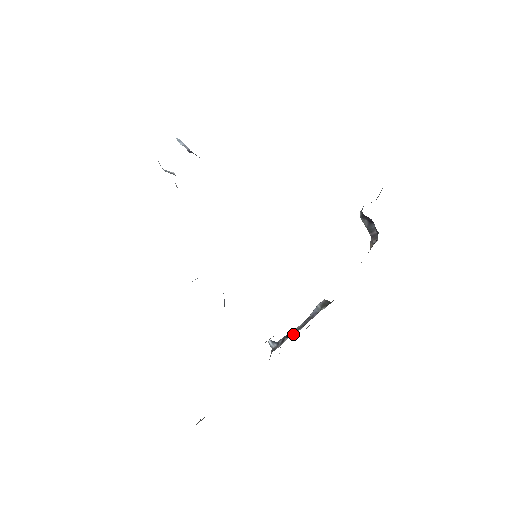
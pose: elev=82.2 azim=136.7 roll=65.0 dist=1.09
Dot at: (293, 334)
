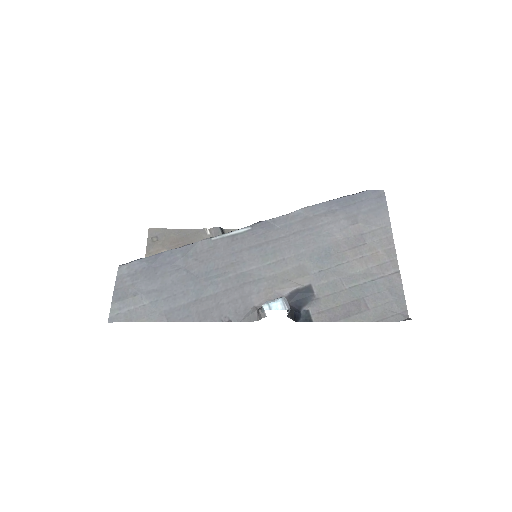
Dot at: occluded
